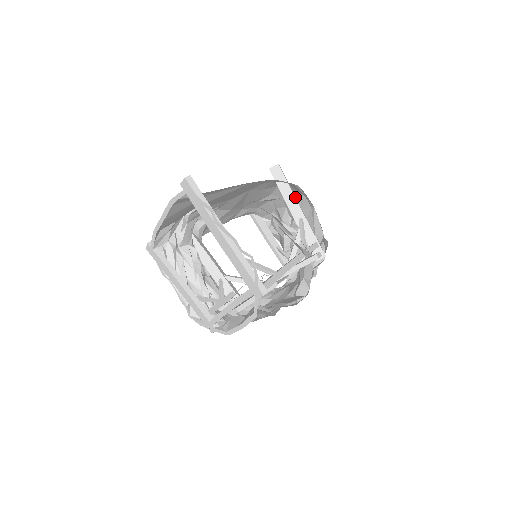
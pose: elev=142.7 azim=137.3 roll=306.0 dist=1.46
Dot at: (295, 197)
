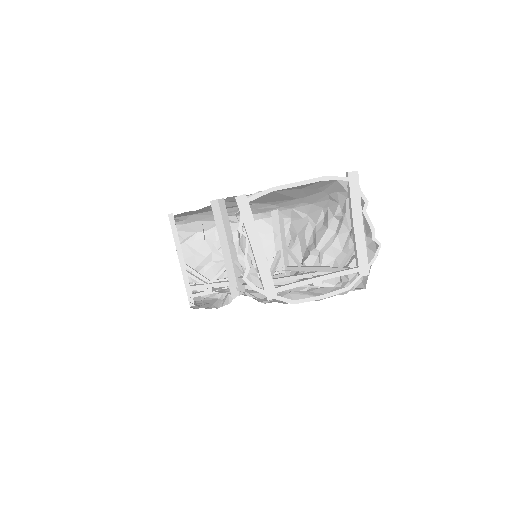
Dot at: occluded
